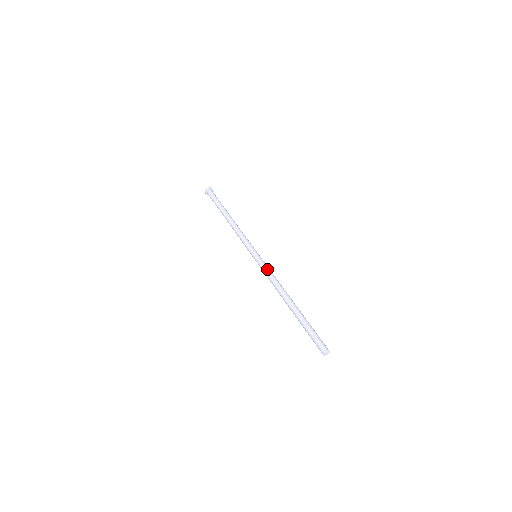
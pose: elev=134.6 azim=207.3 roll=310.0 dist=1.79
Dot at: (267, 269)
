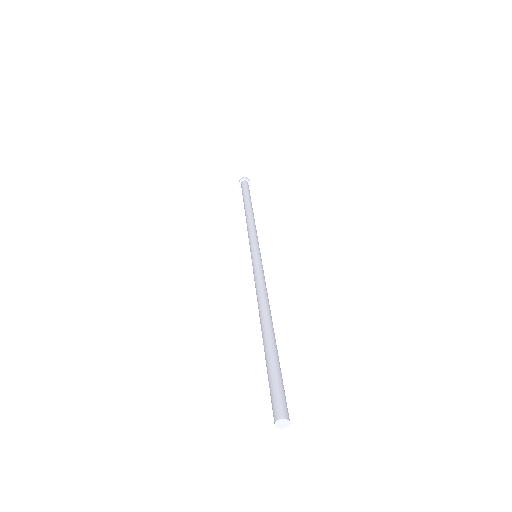
Dot at: (260, 272)
